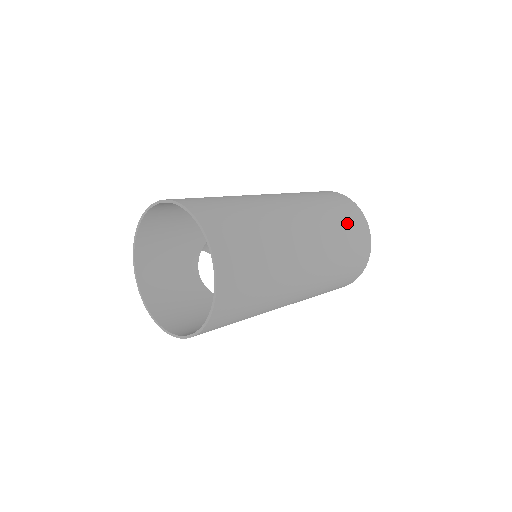
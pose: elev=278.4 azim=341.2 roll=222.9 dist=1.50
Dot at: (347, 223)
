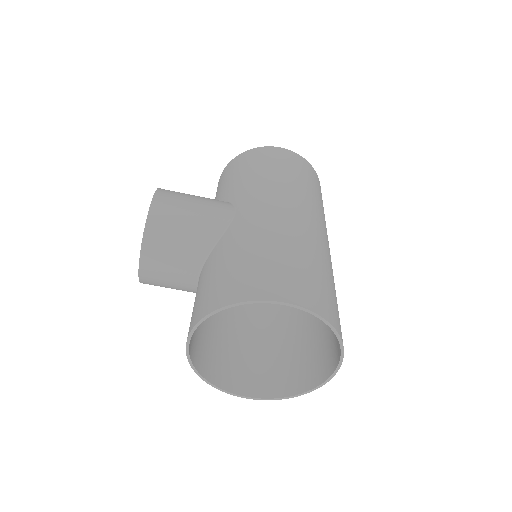
Dot at: occluded
